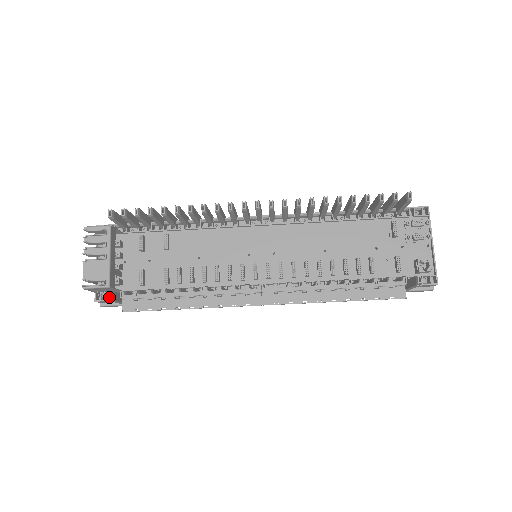
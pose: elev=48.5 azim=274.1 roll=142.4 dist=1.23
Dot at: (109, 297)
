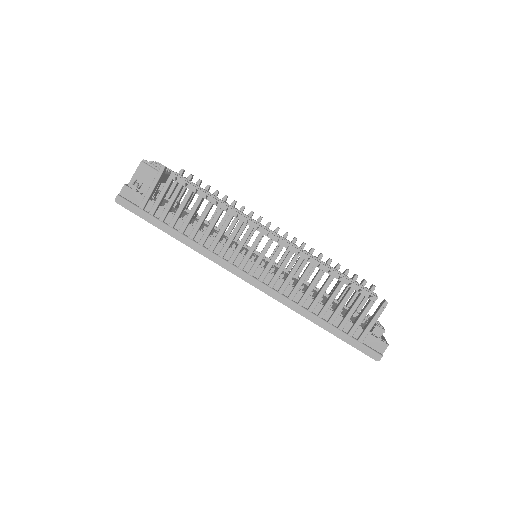
Dot at: (165, 167)
